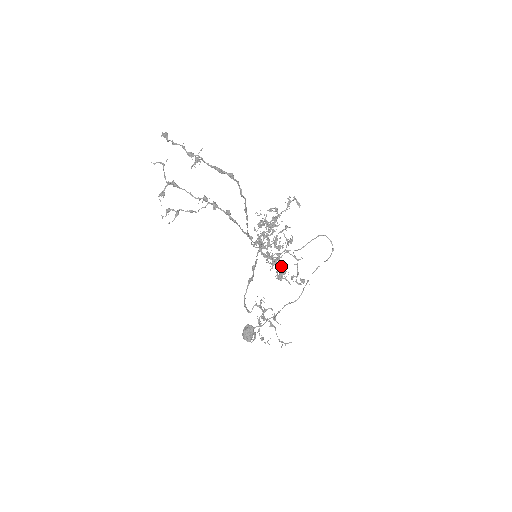
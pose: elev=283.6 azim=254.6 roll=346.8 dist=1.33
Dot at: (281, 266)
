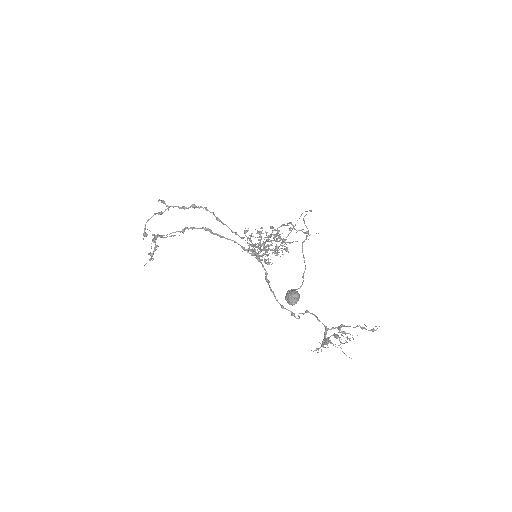
Dot at: occluded
